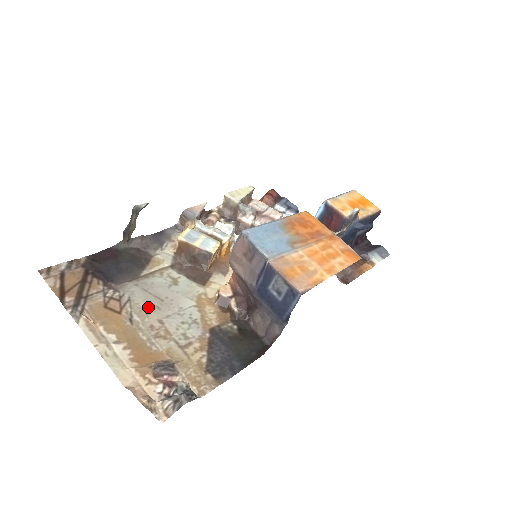
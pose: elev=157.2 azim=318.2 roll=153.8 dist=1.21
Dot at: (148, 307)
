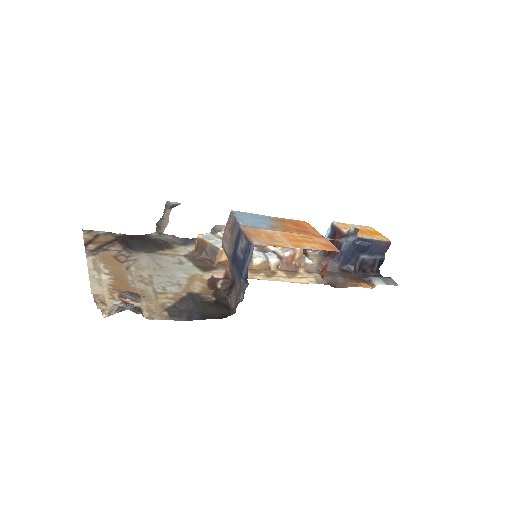
Dot at: (147, 266)
